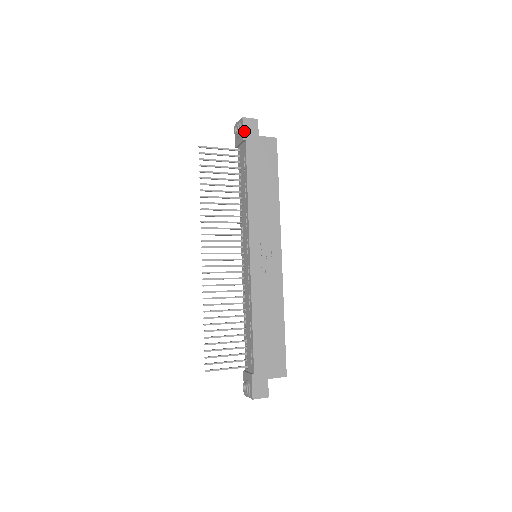
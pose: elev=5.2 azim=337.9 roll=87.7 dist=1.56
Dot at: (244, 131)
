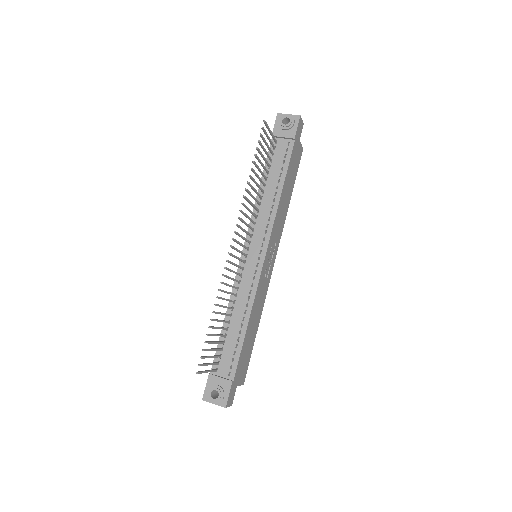
Dot at: (297, 130)
